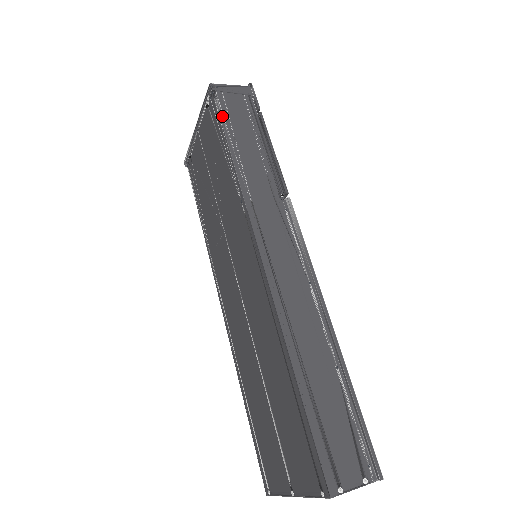
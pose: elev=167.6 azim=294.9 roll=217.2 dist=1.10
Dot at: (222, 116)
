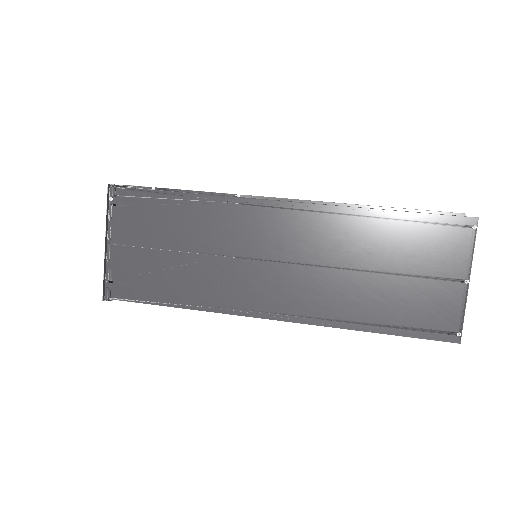
Dot at: (144, 189)
